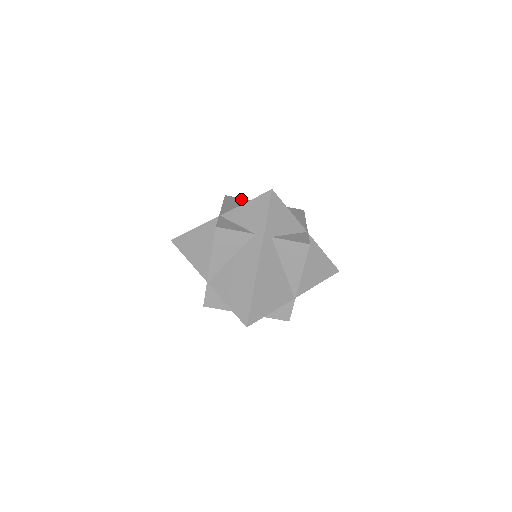
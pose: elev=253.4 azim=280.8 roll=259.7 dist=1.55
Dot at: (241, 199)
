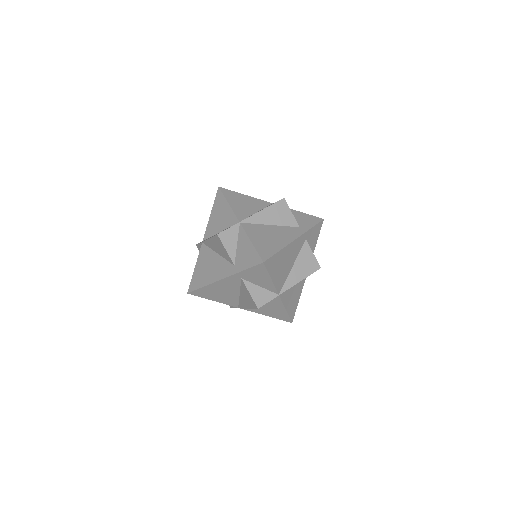
Dot at: (289, 214)
